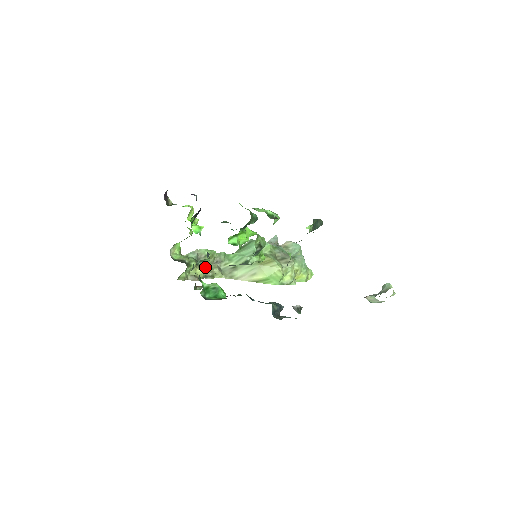
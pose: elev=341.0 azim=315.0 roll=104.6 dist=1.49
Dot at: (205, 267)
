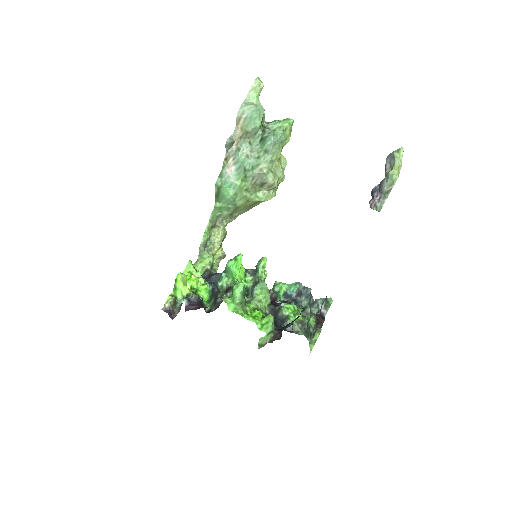
Dot at: (216, 243)
